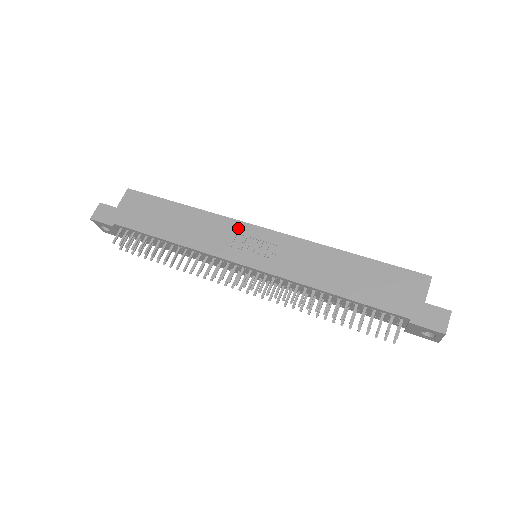
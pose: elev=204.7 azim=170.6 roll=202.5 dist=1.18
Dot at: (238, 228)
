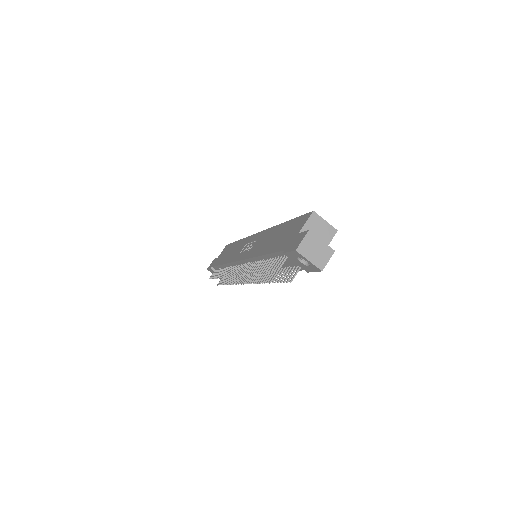
Dot at: (249, 240)
